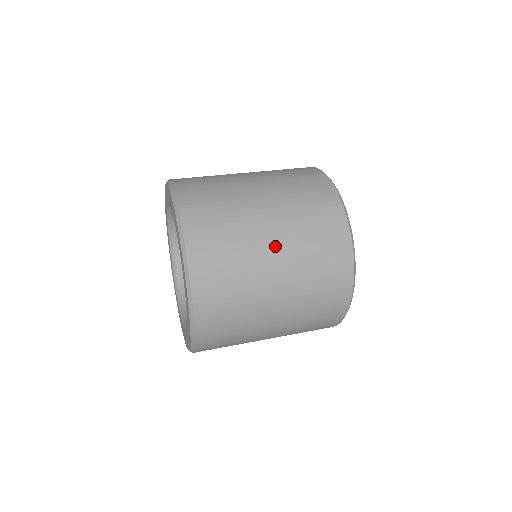
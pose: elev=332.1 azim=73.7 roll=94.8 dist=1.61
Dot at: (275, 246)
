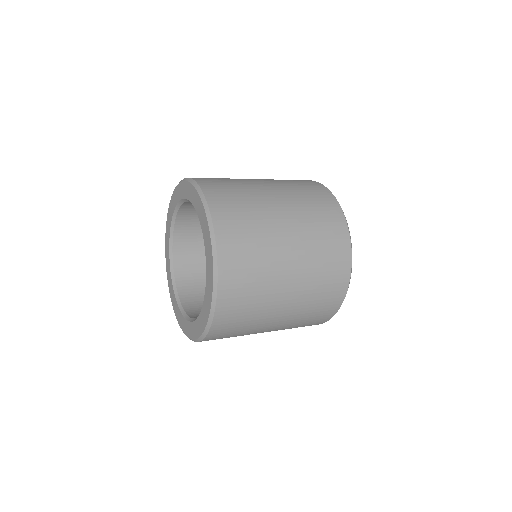
Dot at: (274, 194)
